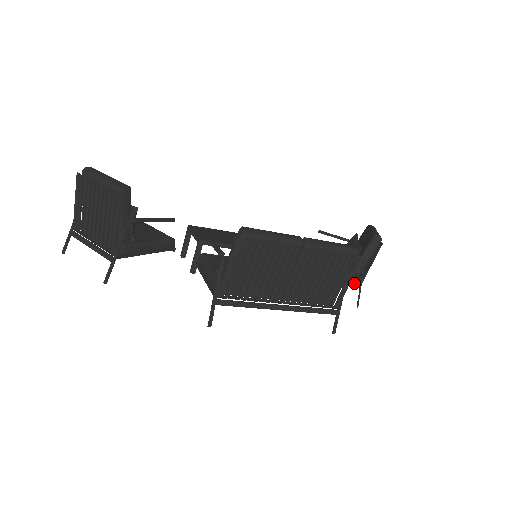
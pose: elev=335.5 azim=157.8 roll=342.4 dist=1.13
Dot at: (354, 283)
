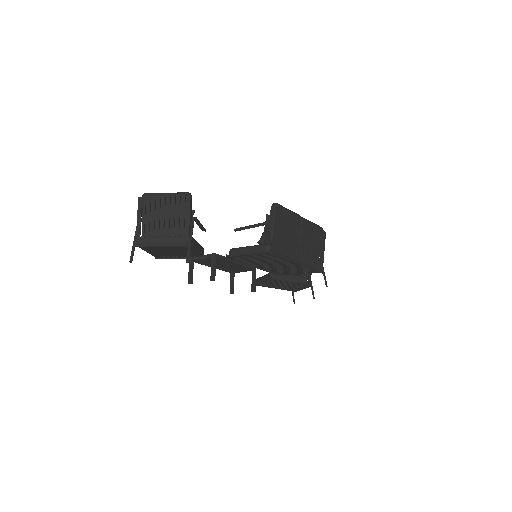
Dot at: (306, 282)
